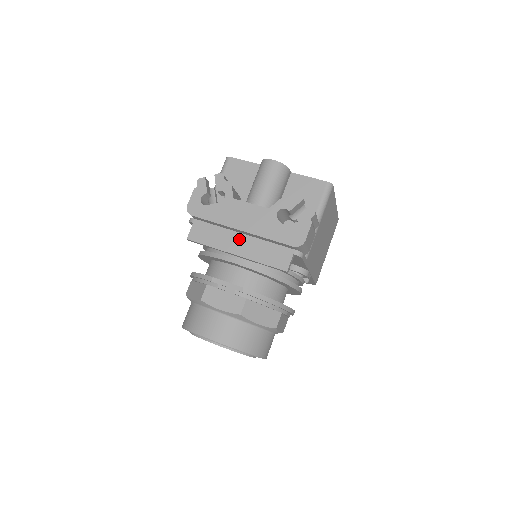
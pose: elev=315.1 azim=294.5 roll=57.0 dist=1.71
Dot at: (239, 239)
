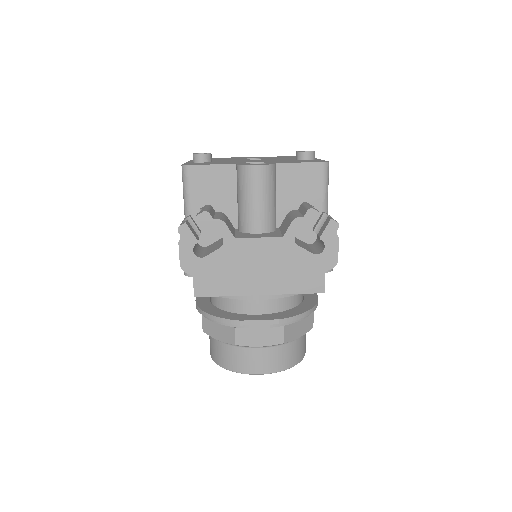
Dot at: (257, 277)
